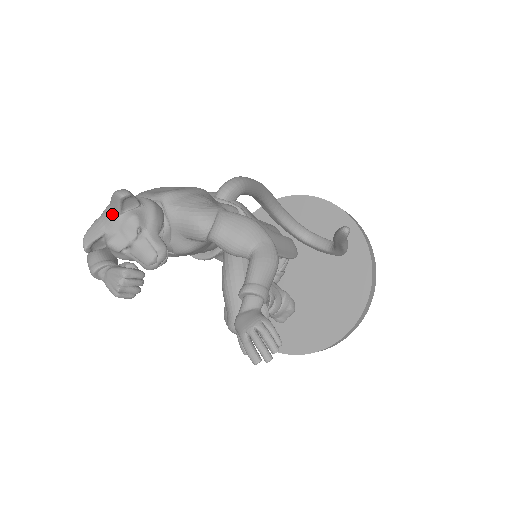
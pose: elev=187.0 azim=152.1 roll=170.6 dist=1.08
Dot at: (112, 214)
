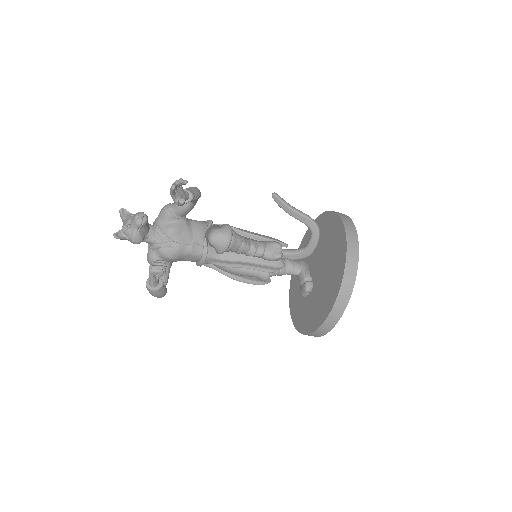
Dot at: (123, 223)
